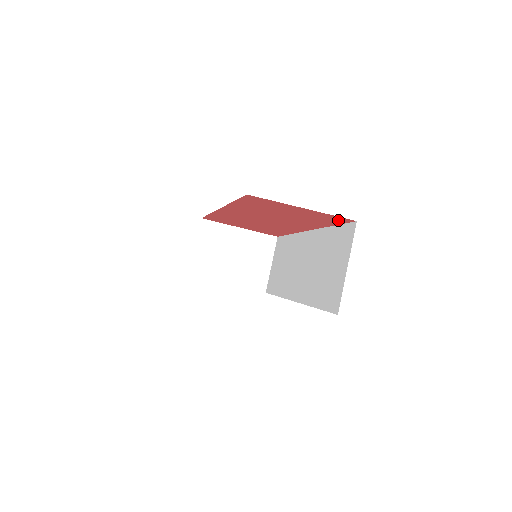
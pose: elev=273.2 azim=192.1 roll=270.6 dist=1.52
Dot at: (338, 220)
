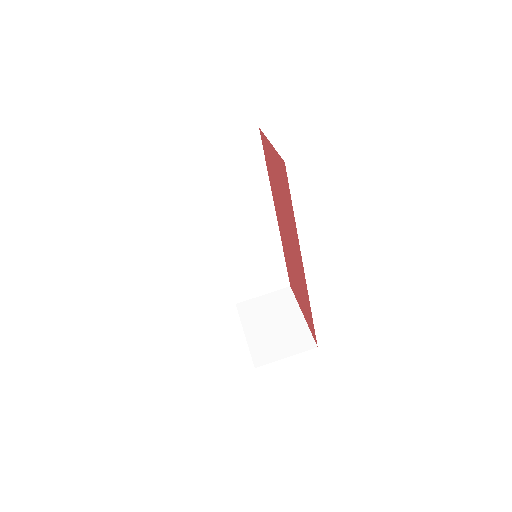
Dot at: (285, 175)
